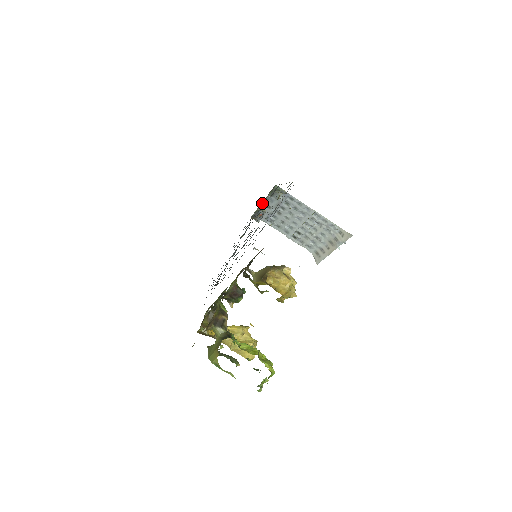
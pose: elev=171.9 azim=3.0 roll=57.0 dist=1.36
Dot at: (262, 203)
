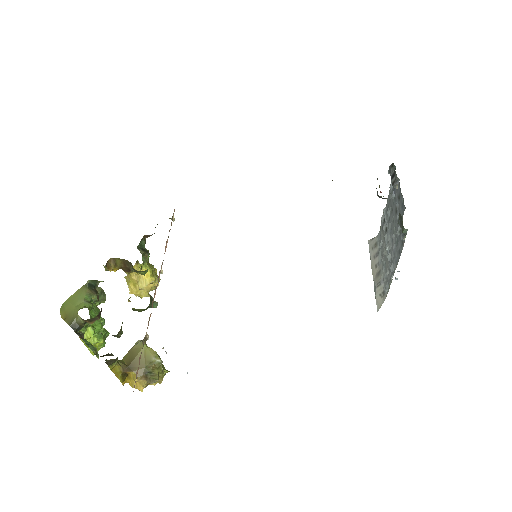
Dot at: occluded
